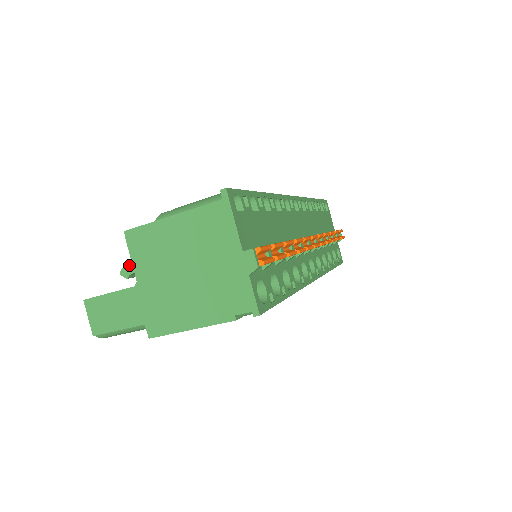
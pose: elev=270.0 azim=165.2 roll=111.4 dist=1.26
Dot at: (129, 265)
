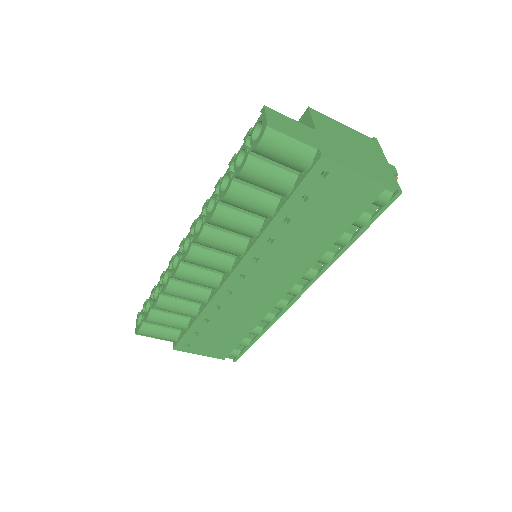
Dot at: occluded
